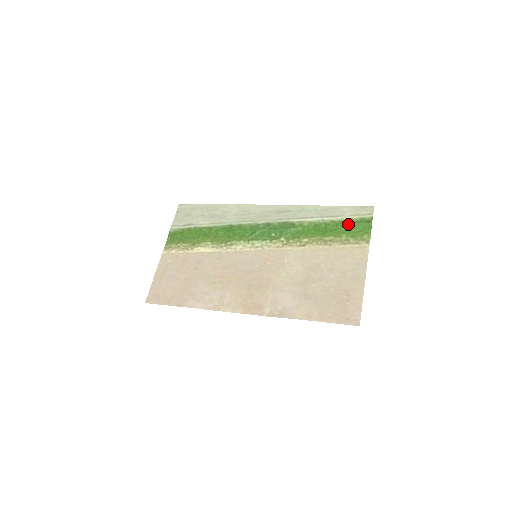
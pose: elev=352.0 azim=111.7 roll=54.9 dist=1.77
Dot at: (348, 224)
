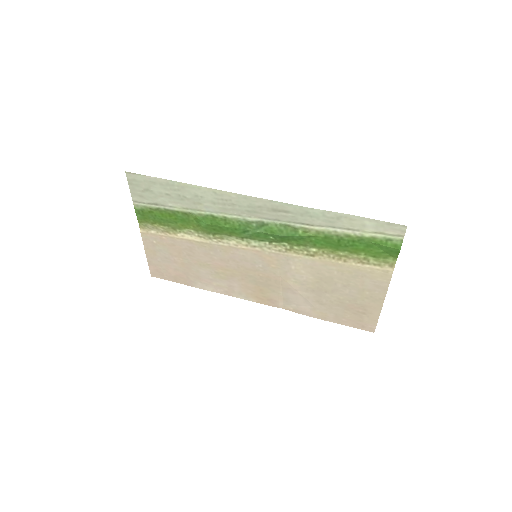
Dot at: (369, 243)
